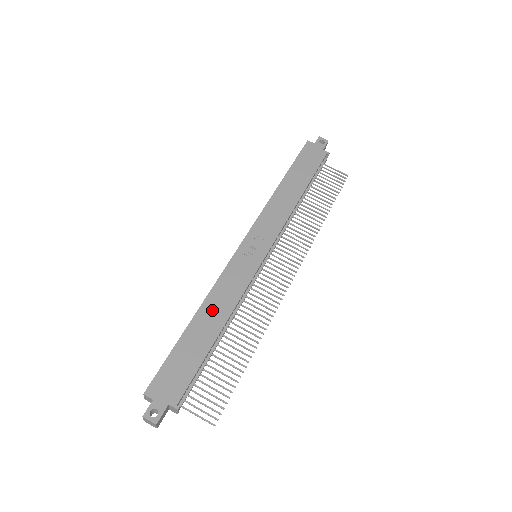
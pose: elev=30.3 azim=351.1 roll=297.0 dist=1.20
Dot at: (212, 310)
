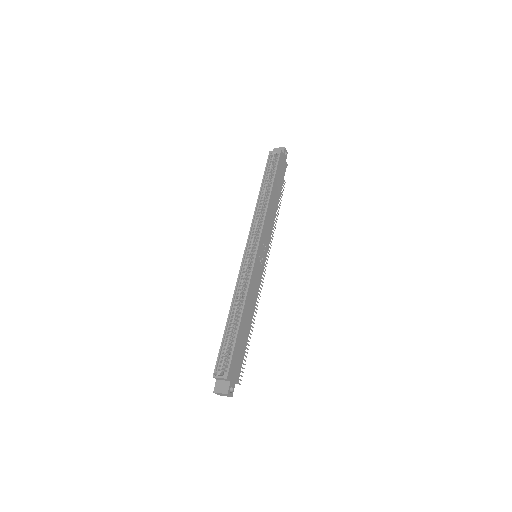
Dot at: (248, 308)
